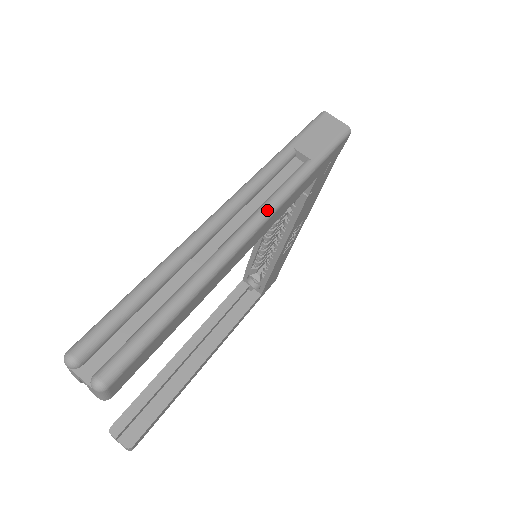
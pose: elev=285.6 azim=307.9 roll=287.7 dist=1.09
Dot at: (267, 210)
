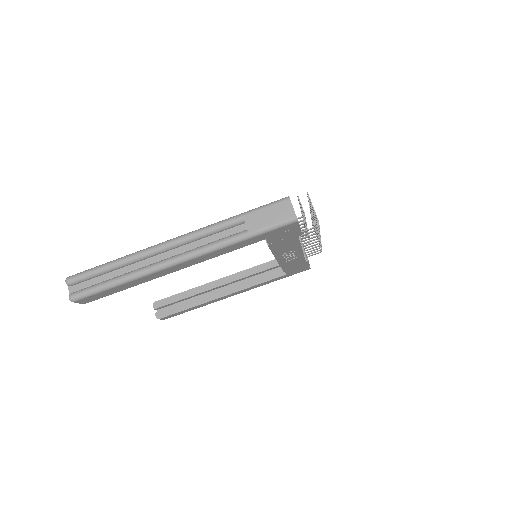
Dot at: (196, 253)
